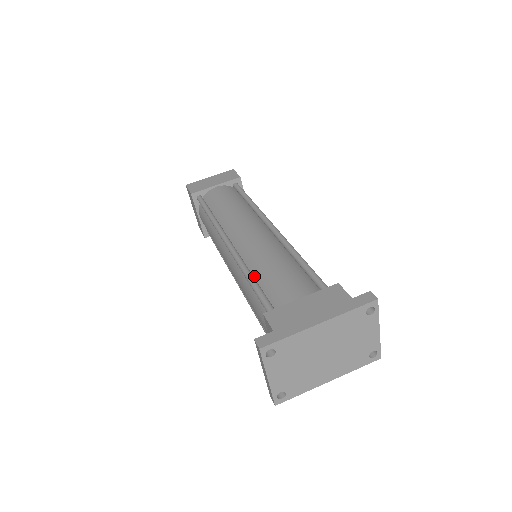
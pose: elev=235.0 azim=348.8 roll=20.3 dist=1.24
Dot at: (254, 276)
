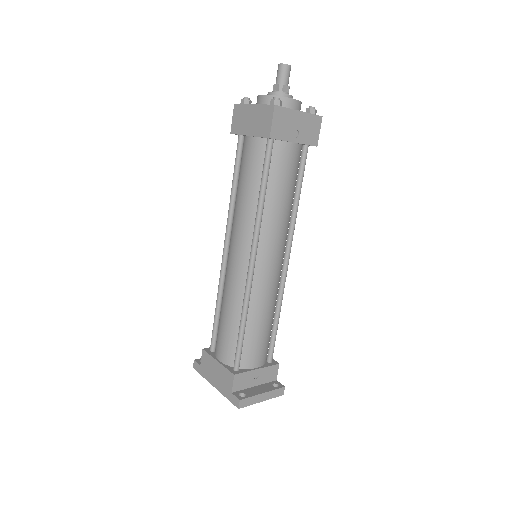
Dot at: (221, 304)
